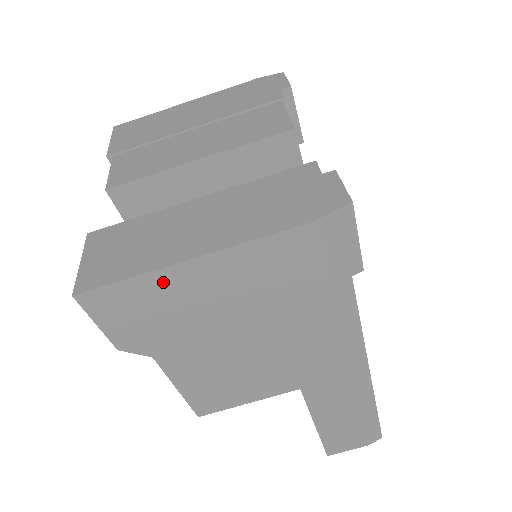
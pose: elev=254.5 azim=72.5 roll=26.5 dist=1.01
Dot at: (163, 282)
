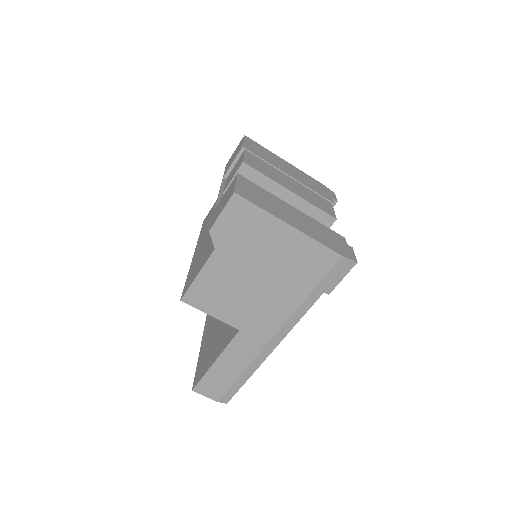
Dot at: (269, 223)
